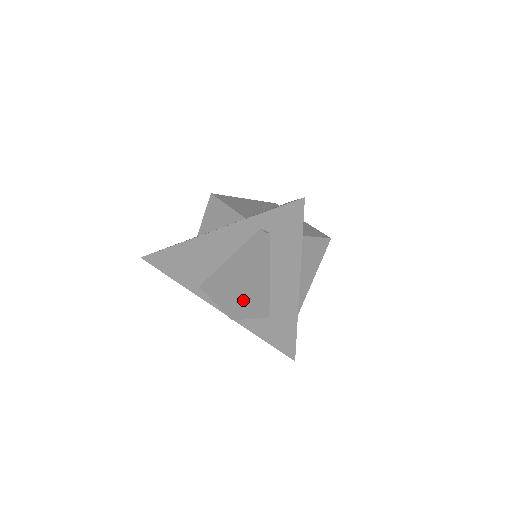
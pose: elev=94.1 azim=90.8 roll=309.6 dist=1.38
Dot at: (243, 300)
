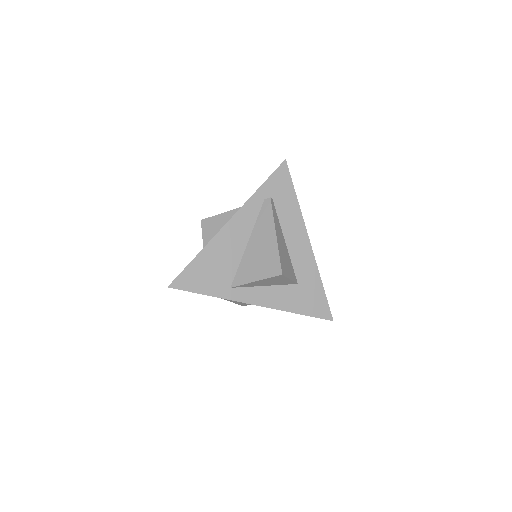
Dot at: (280, 256)
